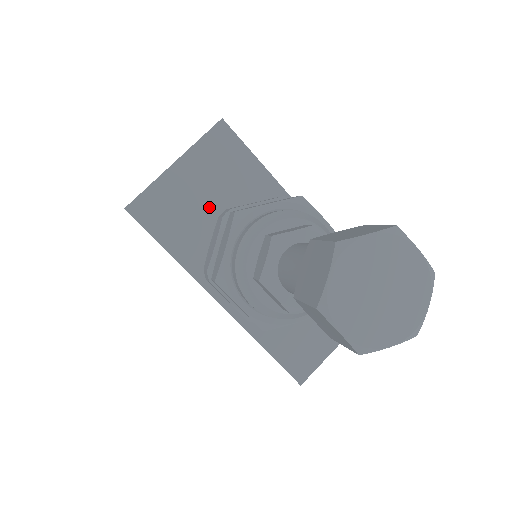
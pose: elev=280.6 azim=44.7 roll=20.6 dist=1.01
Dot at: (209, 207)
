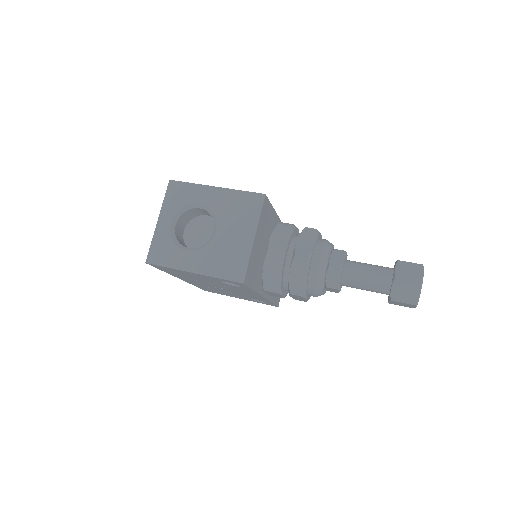
Dot at: (262, 251)
